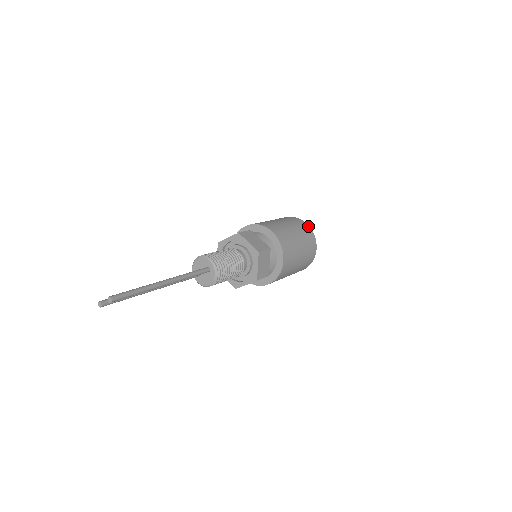
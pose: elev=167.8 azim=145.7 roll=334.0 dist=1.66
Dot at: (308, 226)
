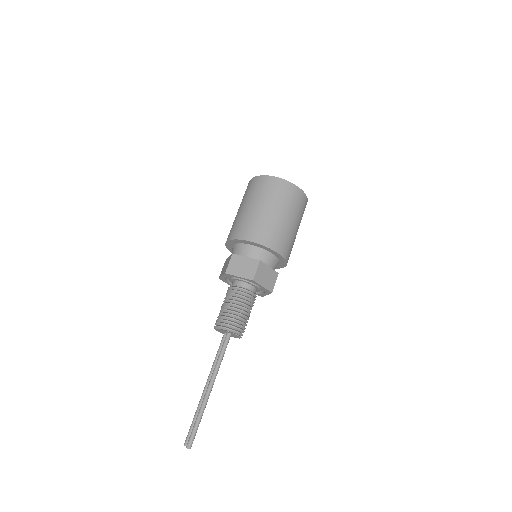
Dot at: (277, 179)
